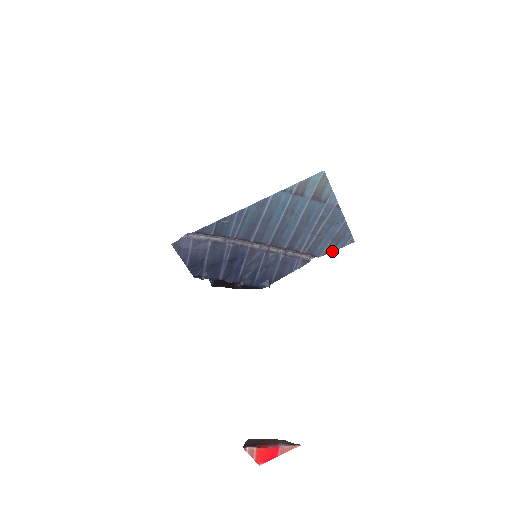
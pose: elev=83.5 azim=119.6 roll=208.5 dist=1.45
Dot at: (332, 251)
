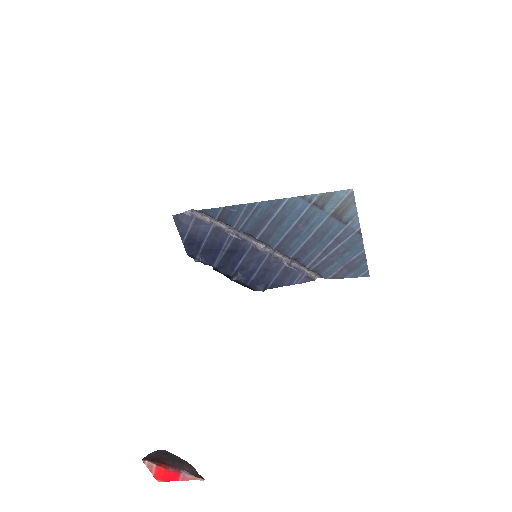
Dot at: (342, 277)
